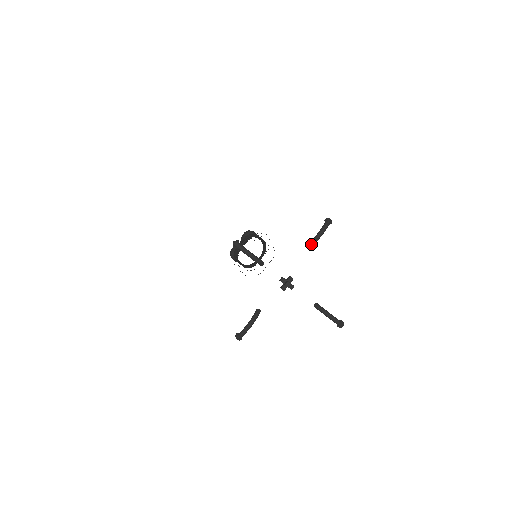
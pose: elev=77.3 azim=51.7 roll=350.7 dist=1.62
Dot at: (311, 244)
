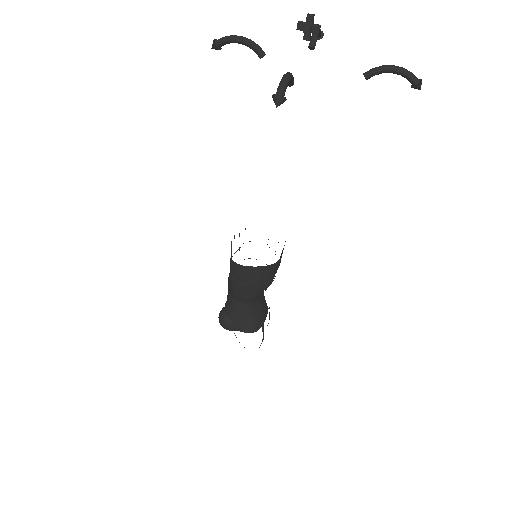
Dot at: (313, 38)
